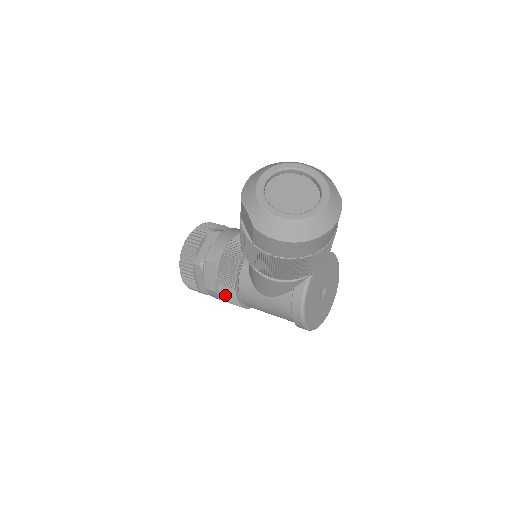
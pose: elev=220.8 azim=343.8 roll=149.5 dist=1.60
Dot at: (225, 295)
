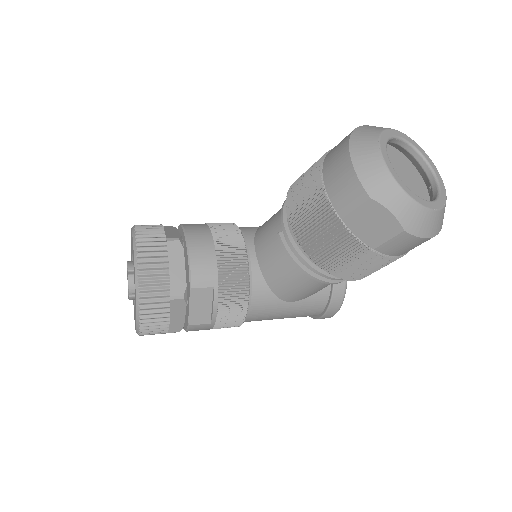
Dot at: (224, 322)
